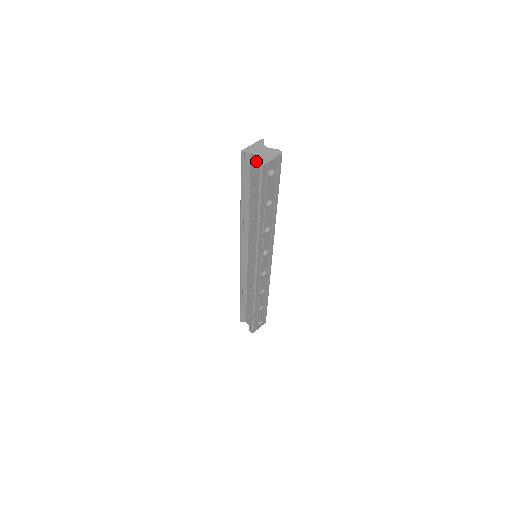
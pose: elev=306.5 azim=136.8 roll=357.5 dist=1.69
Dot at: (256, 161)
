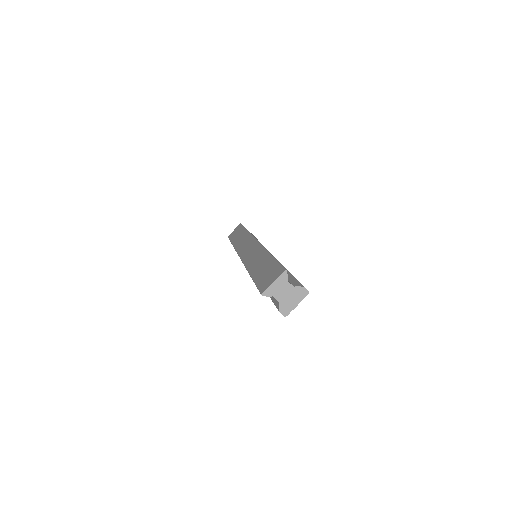
Dot at: (279, 311)
